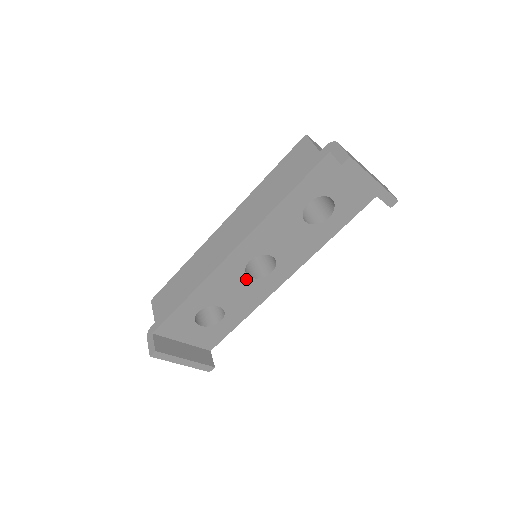
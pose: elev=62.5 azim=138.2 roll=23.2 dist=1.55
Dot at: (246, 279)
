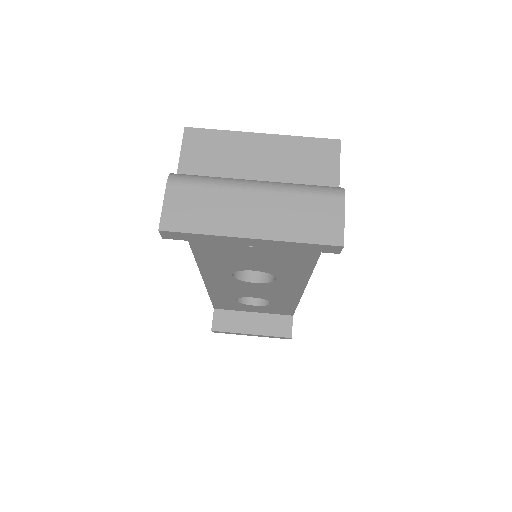
Dot at: (252, 283)
